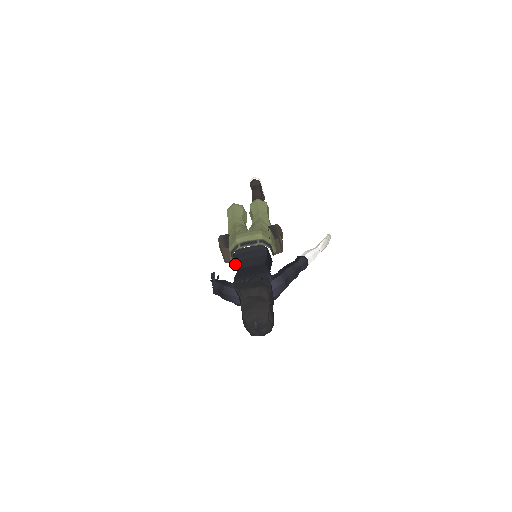
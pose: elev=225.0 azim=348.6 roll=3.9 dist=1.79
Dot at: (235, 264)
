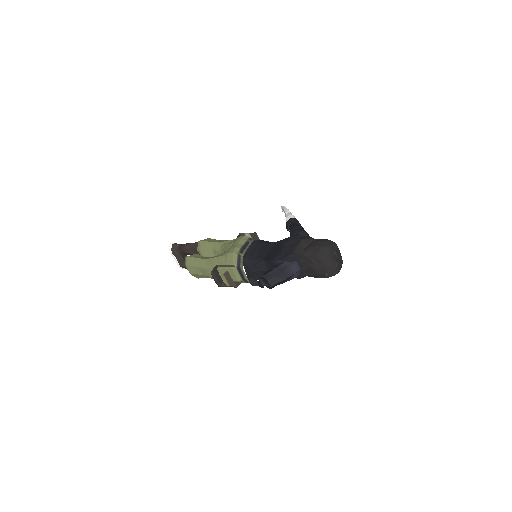
Dot at: (253, 268)
